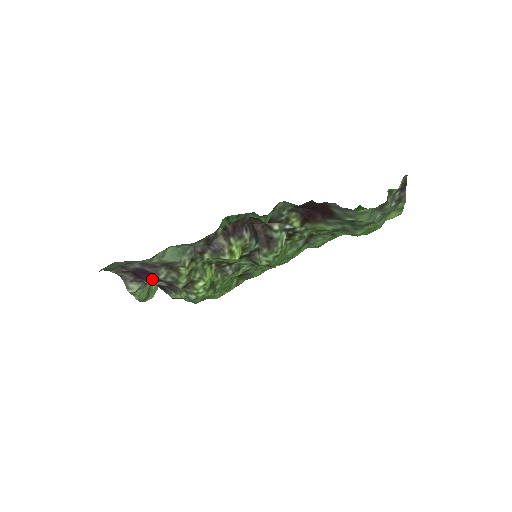
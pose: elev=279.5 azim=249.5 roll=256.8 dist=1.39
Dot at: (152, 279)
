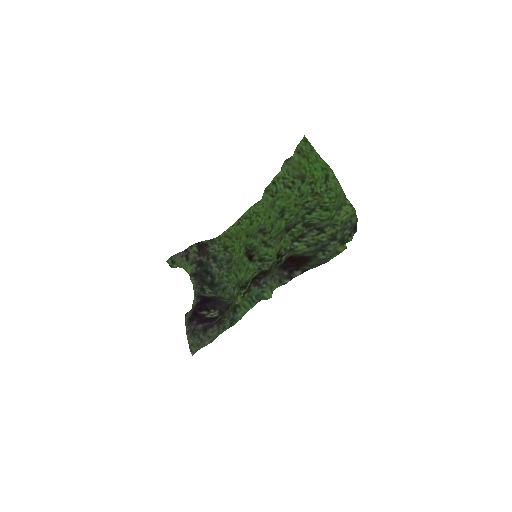
Dot at: (210, 318)
